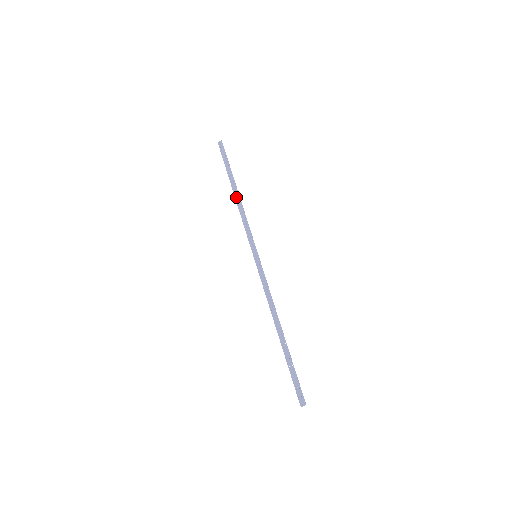
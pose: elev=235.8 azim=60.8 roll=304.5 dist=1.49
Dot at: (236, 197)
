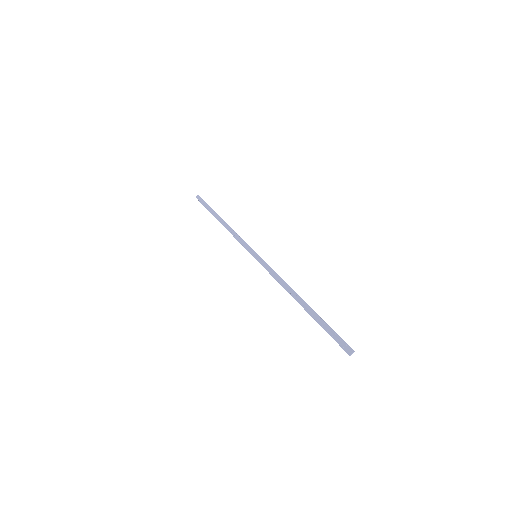
Dot at: (223, 224)
